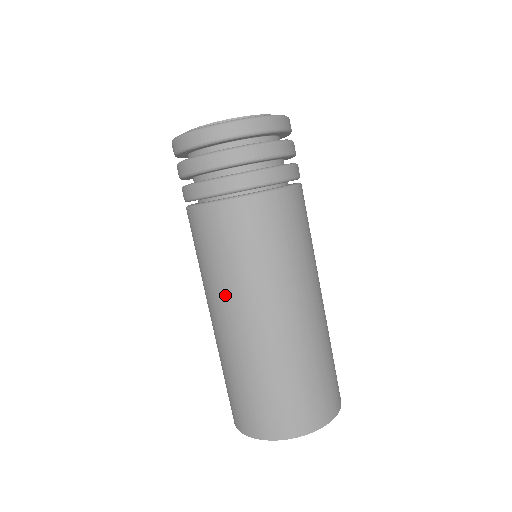
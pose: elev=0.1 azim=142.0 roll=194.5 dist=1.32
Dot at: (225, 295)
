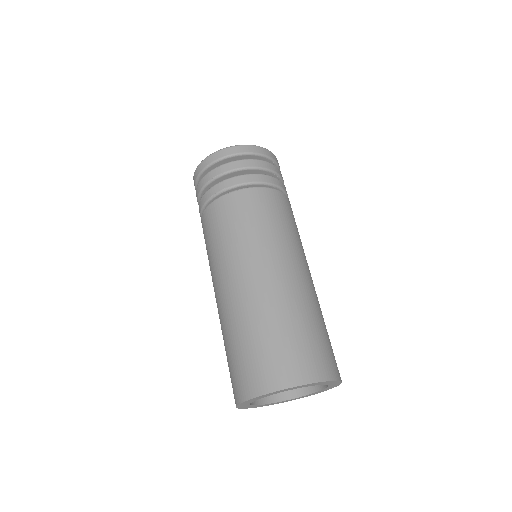
Dot at: occluded
